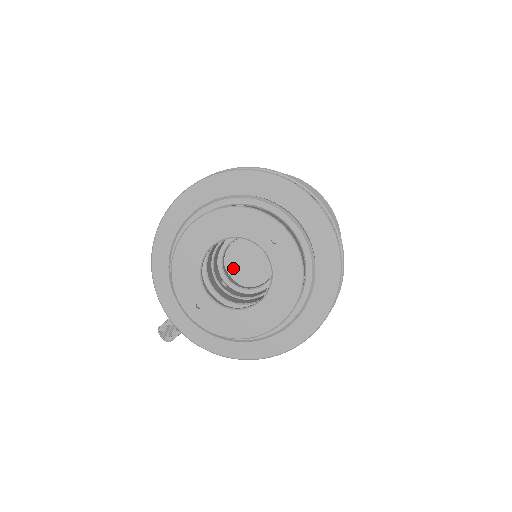
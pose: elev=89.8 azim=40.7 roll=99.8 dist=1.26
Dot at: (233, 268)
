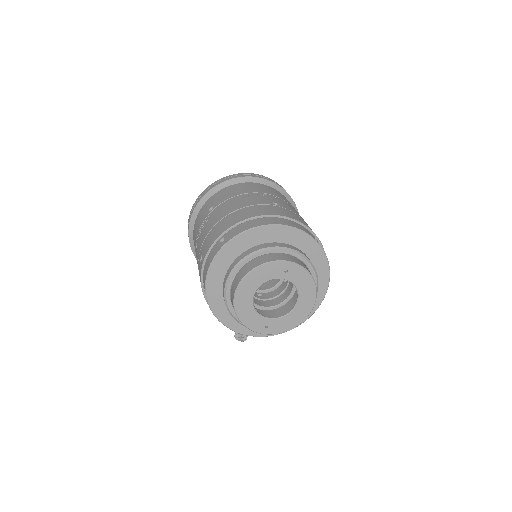
Dot at: occluded
